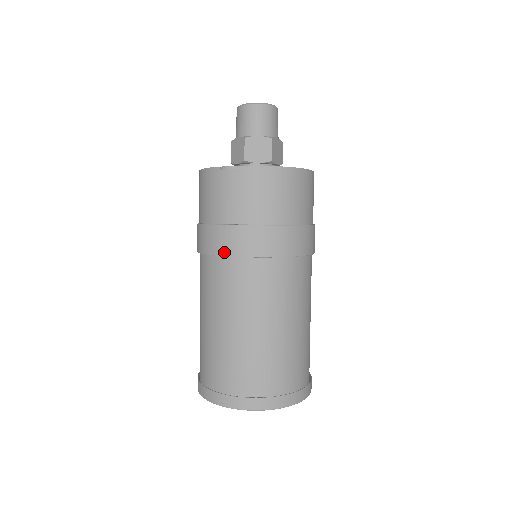
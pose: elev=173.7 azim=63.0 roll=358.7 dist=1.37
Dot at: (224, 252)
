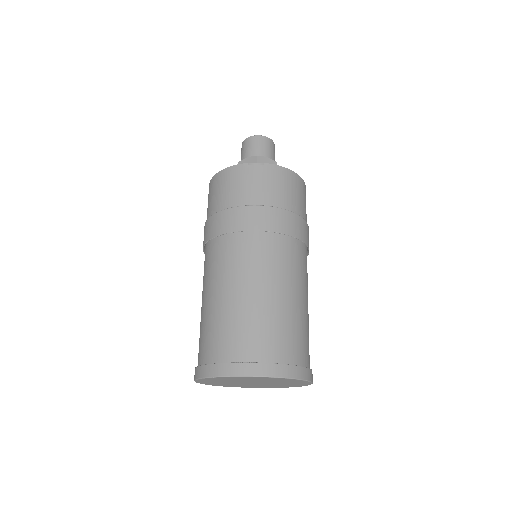
Dot at: (252, 227)
